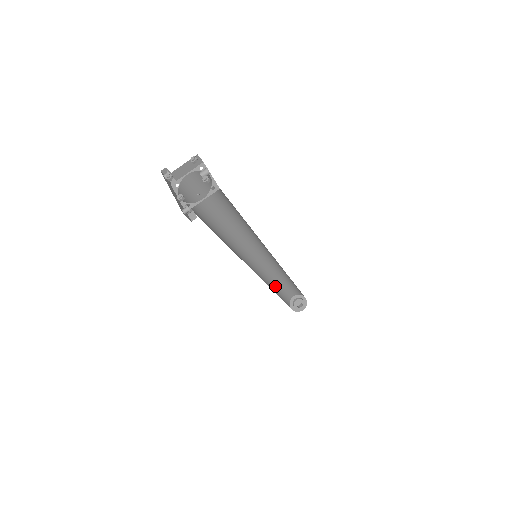
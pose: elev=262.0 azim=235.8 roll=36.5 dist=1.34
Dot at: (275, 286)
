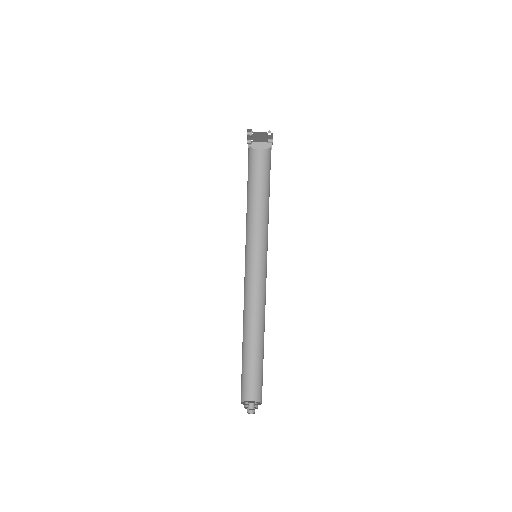
Dot at: (246, 345)
